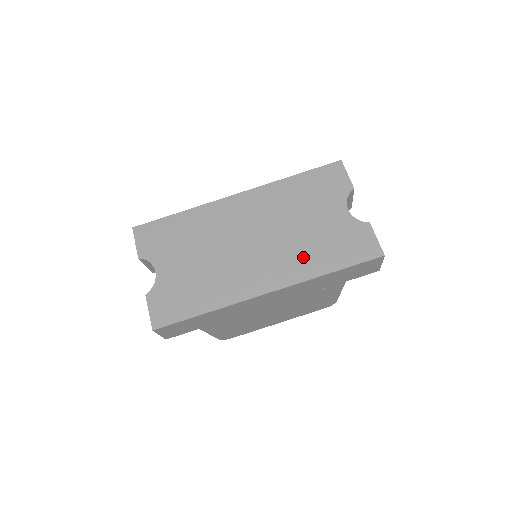
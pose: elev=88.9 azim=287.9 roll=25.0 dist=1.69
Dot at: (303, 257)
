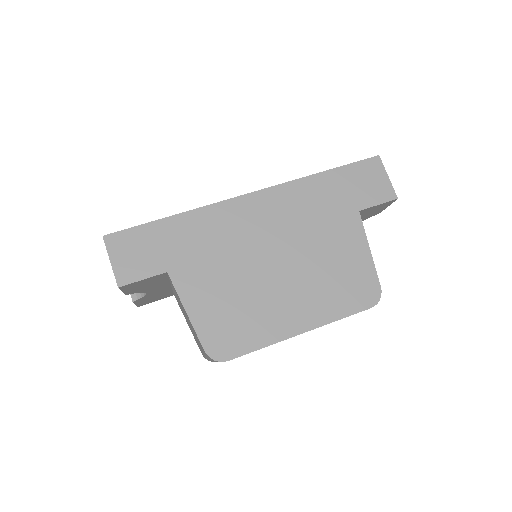
Dot at: occluded
